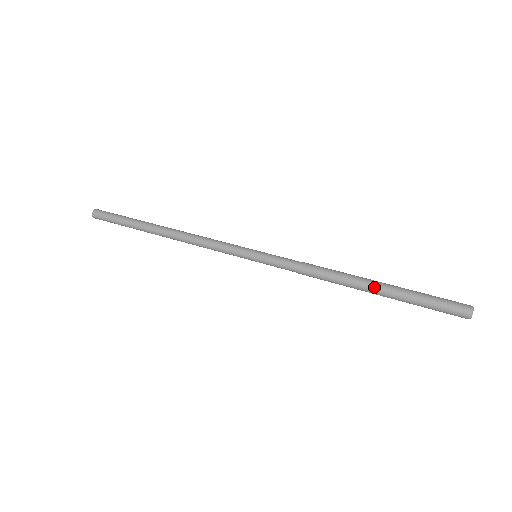
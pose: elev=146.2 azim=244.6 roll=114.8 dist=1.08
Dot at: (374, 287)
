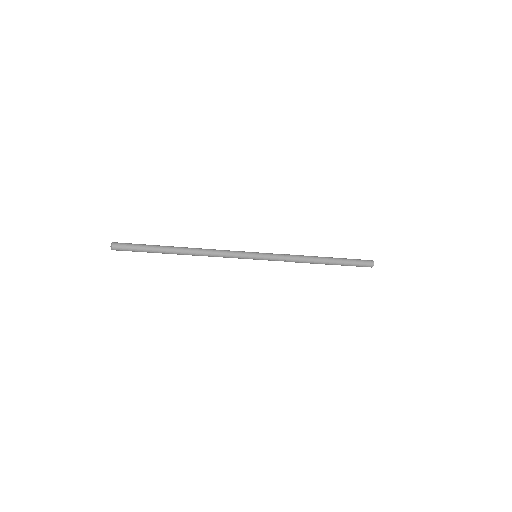
Dot at: (329, 260)
